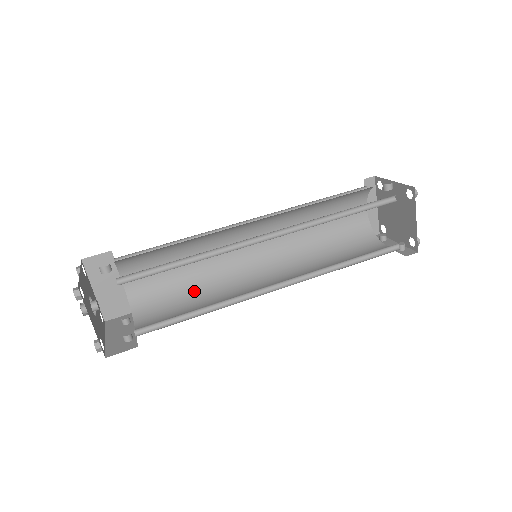
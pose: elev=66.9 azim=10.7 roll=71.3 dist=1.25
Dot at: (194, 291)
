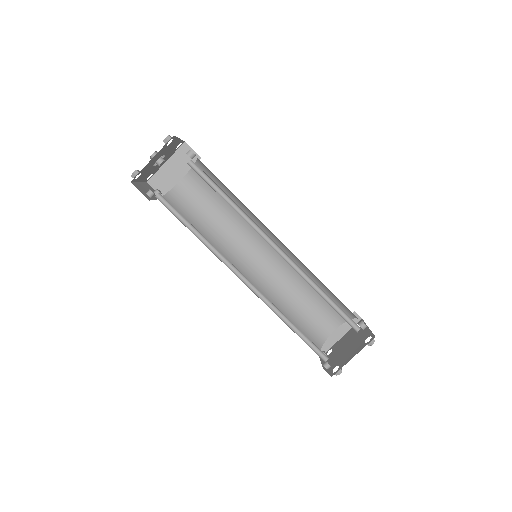
Dot at: (204, 231)
